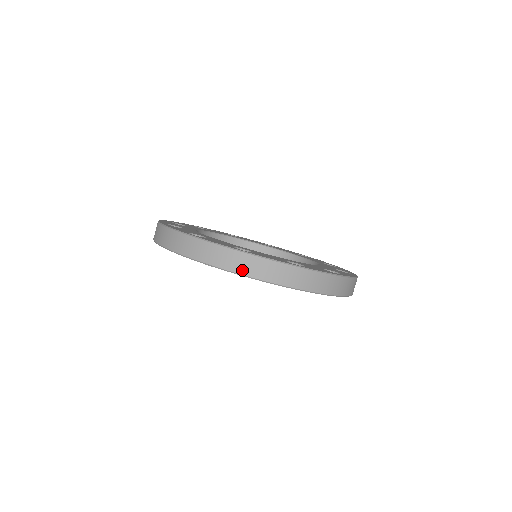
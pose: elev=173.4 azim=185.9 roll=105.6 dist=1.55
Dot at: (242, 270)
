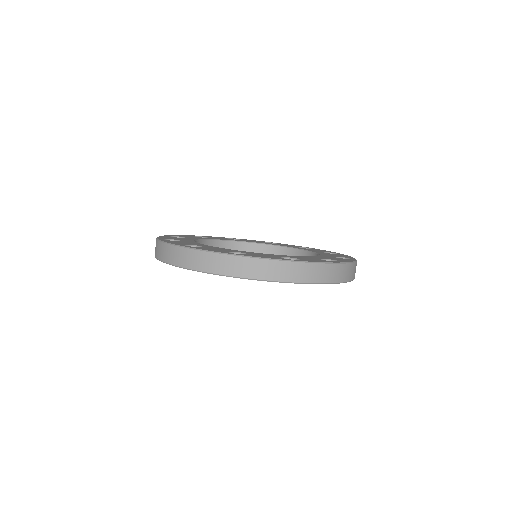
Dot at: (344, 278)
